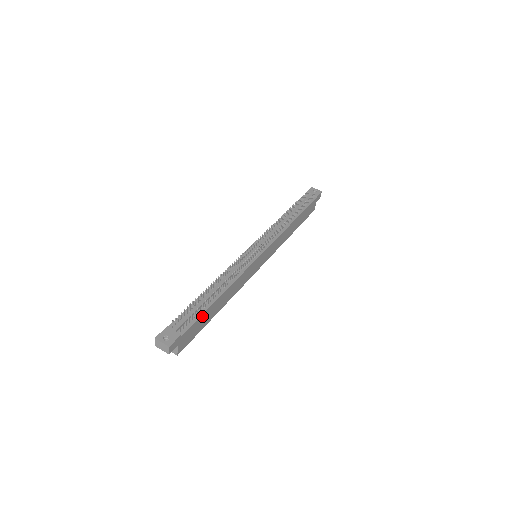
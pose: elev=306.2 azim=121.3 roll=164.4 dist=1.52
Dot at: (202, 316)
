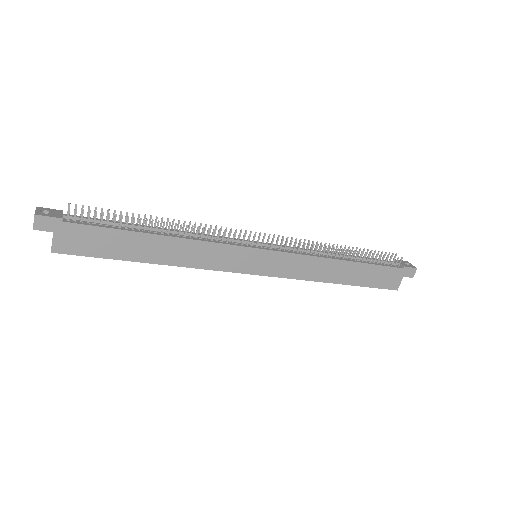
Dot at: (112, 232)
